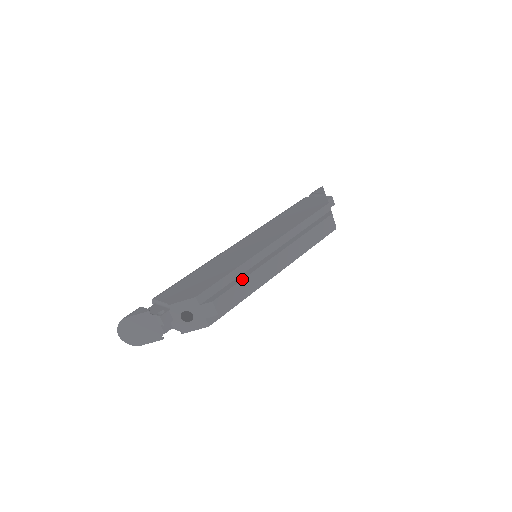
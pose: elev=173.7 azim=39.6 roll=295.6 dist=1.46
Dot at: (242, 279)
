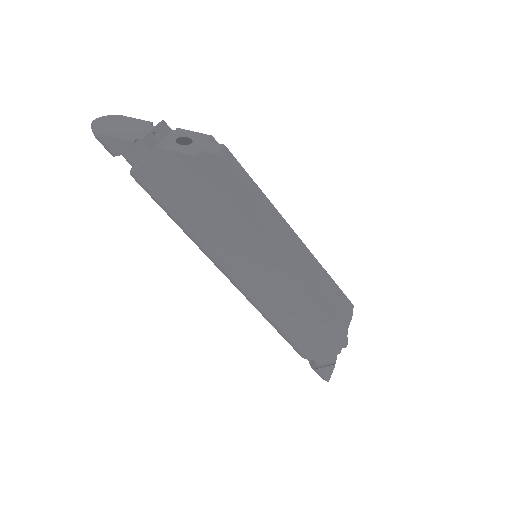
Dot at: (257, 185)
